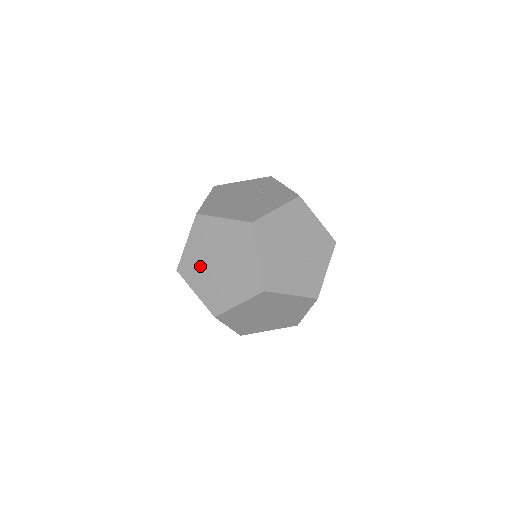
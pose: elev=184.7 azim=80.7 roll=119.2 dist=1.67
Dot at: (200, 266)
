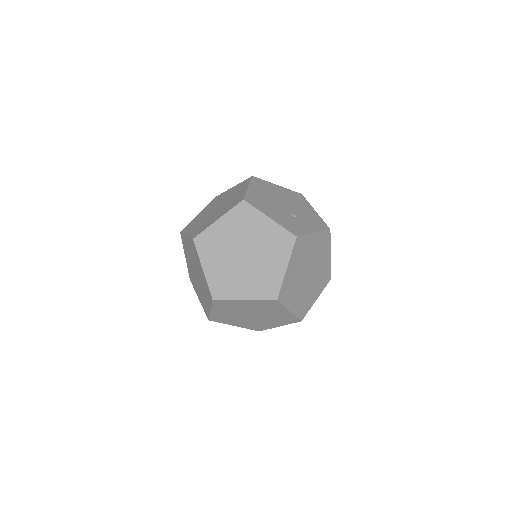
Dot at: (200, 219)
